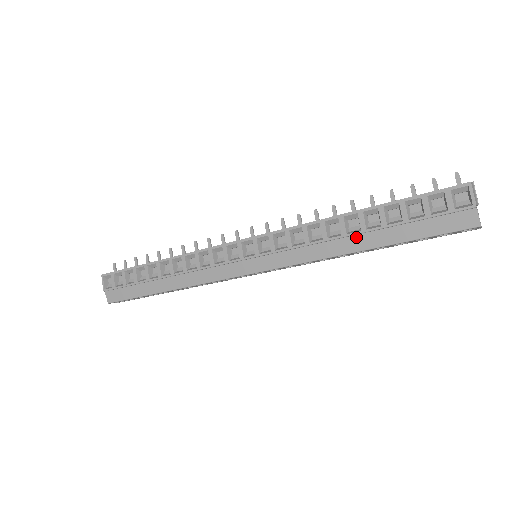
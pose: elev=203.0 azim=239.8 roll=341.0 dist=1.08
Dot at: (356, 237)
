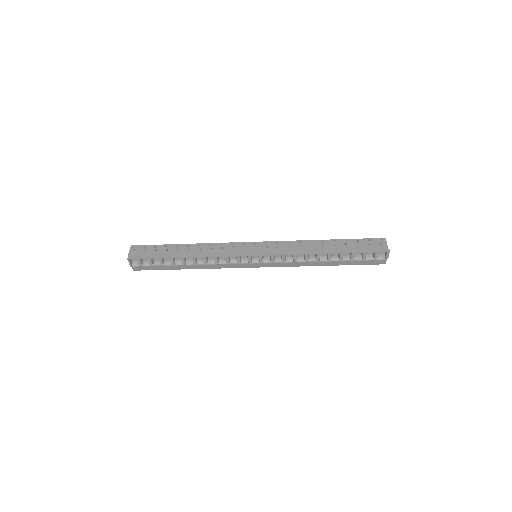
Dot at: (324, 262)
